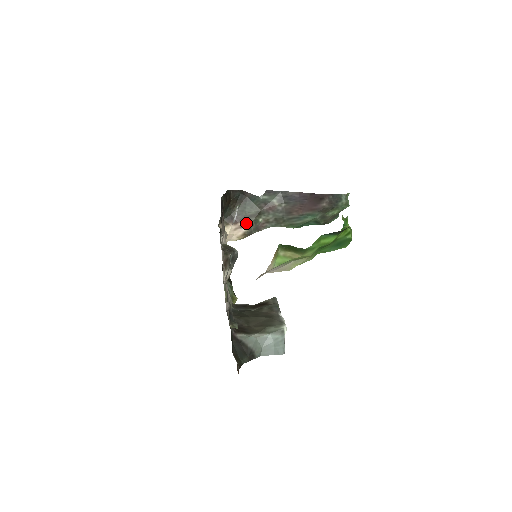
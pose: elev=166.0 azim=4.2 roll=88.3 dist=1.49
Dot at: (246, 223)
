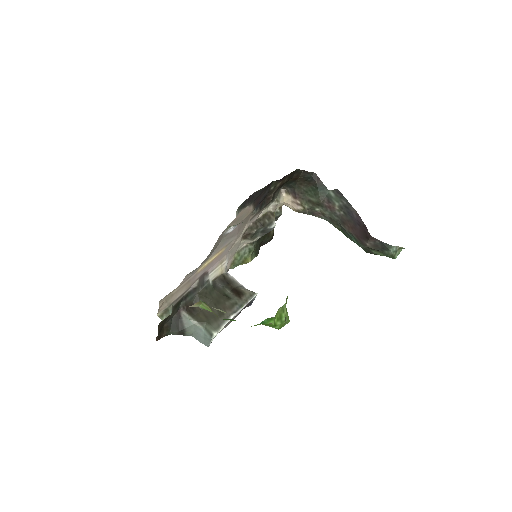
Dot at: (303, 204)
